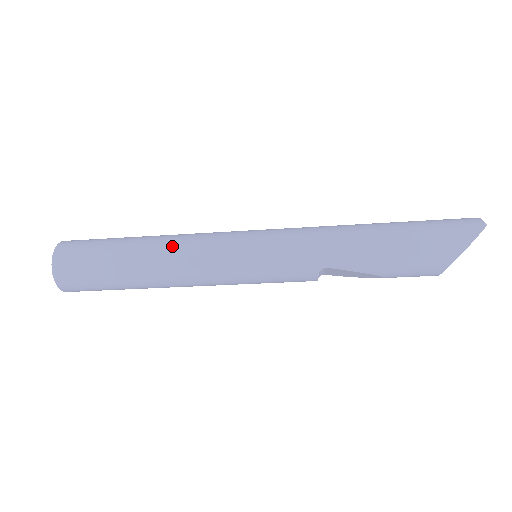
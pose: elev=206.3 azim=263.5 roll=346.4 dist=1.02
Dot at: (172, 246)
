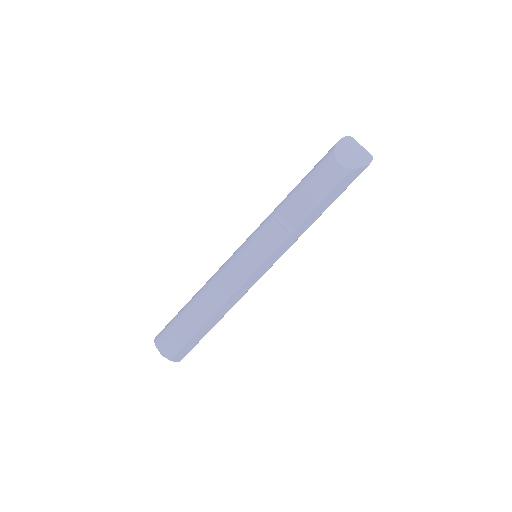
Dot at: occluded
